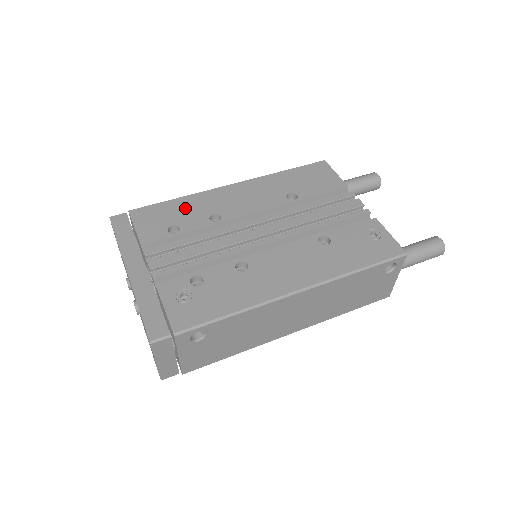
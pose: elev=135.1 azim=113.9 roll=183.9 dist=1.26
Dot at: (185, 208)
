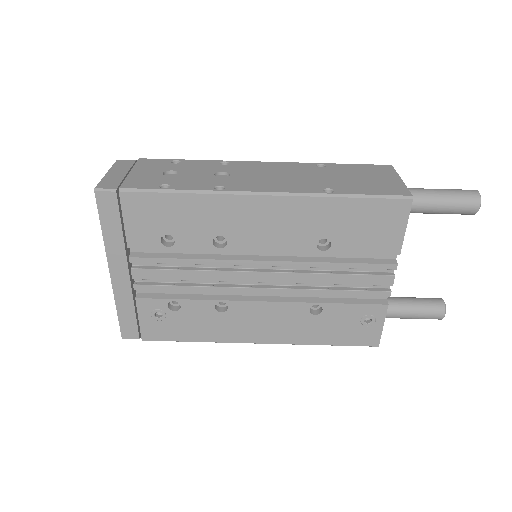
Dot at: (190, 214)
